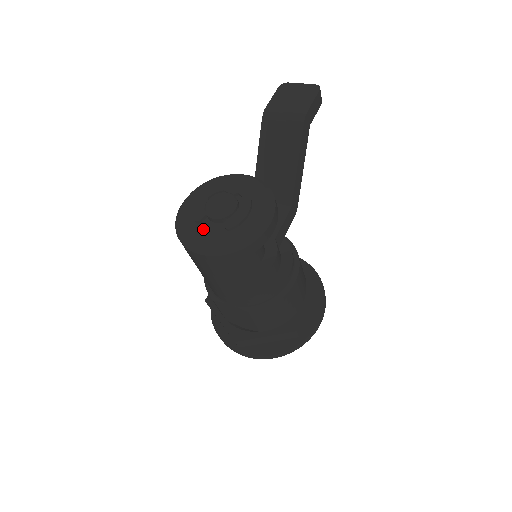
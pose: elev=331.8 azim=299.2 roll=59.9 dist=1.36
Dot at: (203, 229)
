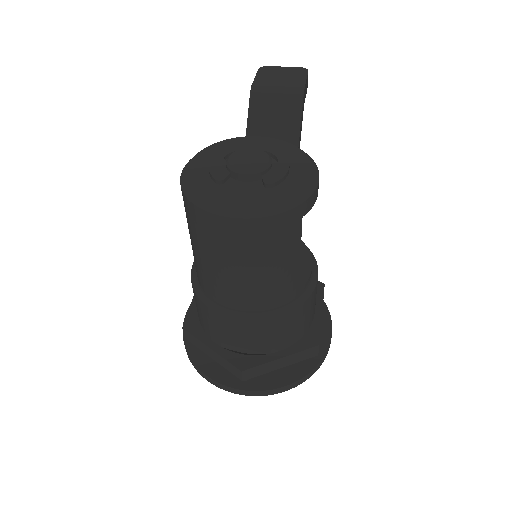
Dot at: (231, 189)
